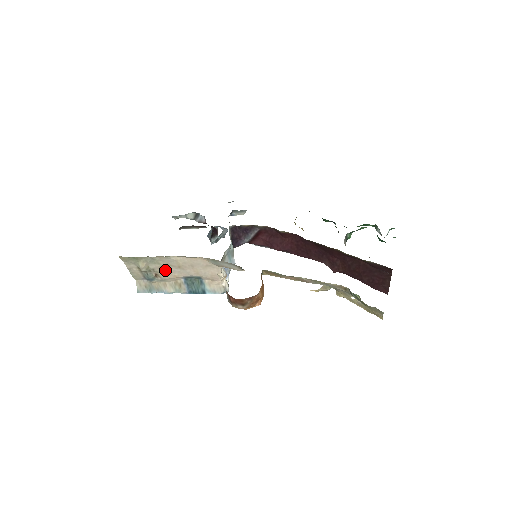
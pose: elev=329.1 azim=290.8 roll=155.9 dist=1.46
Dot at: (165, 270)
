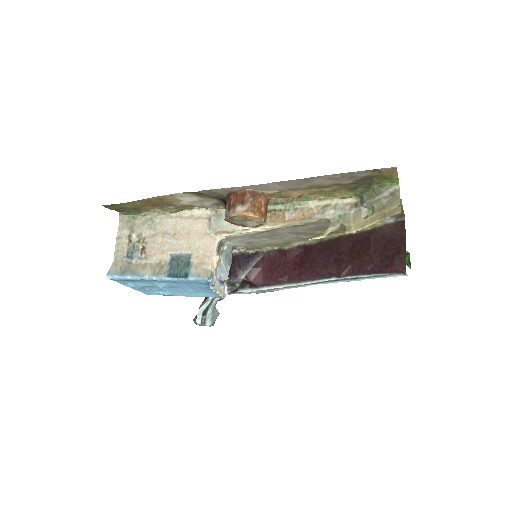
Dot at: (156, 241)
